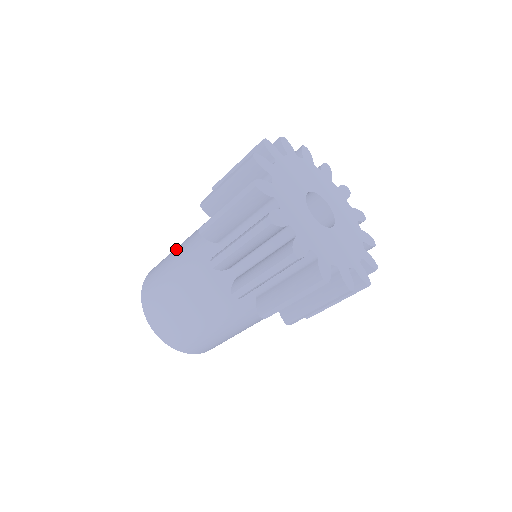
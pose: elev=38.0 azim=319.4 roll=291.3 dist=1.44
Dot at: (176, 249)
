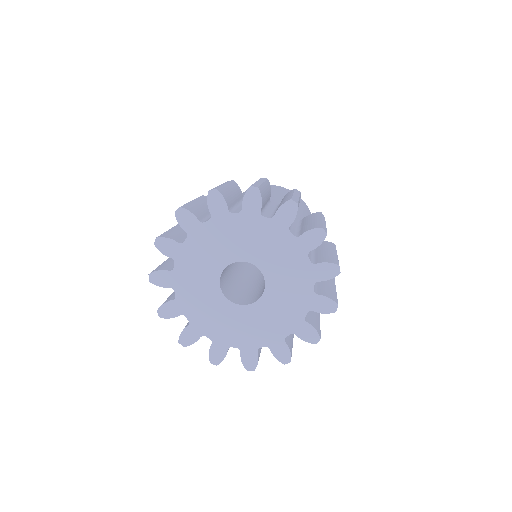
Dot at: occluded
